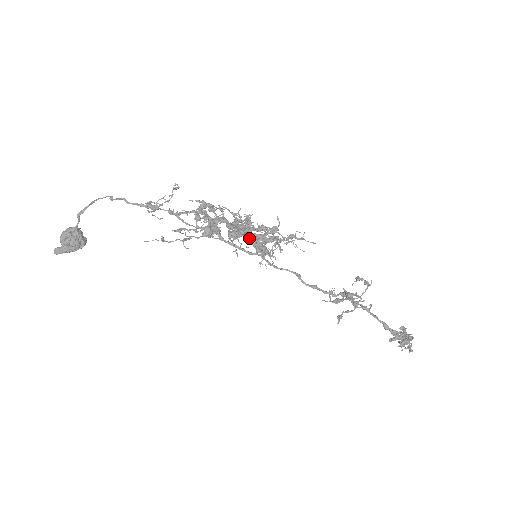
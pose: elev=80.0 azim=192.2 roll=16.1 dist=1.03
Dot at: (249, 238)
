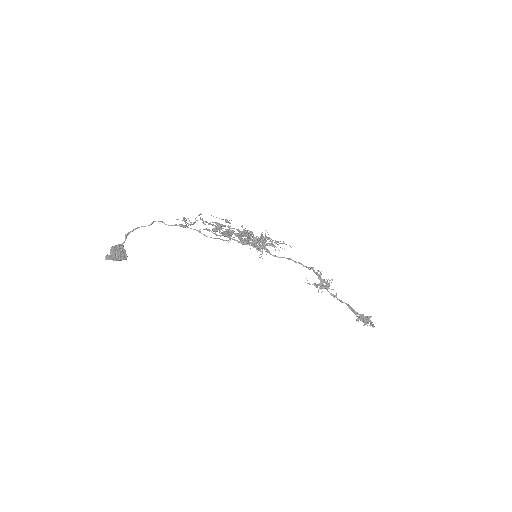
Dot at: (250, 243)
